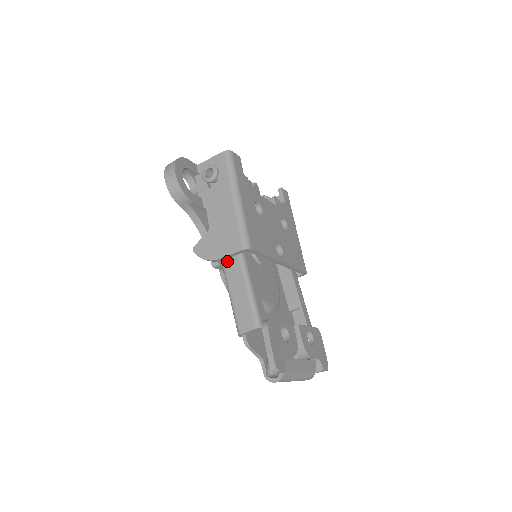
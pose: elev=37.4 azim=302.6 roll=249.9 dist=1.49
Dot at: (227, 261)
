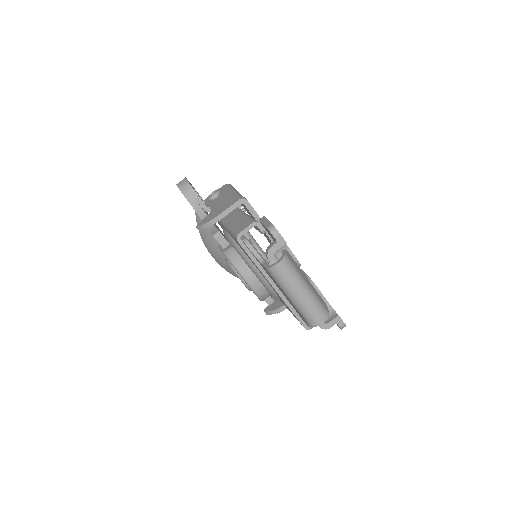
Dot at: (226, 217)
